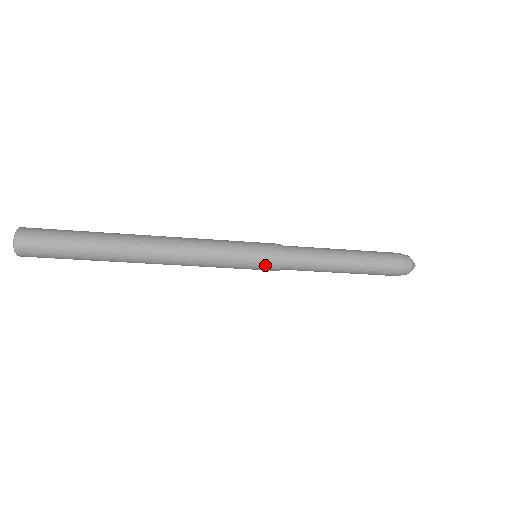
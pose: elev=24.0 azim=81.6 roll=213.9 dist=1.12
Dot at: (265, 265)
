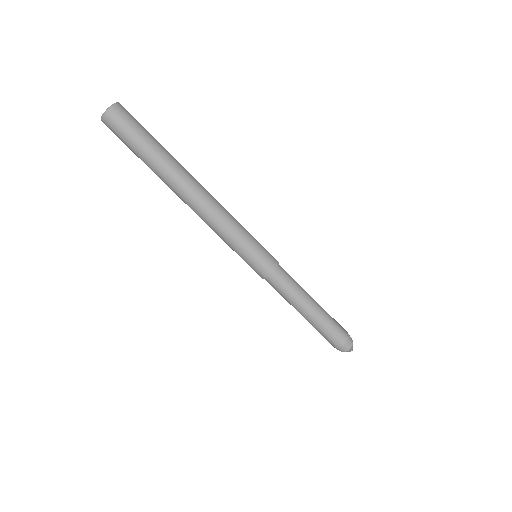
Dot at: (263, 262)
